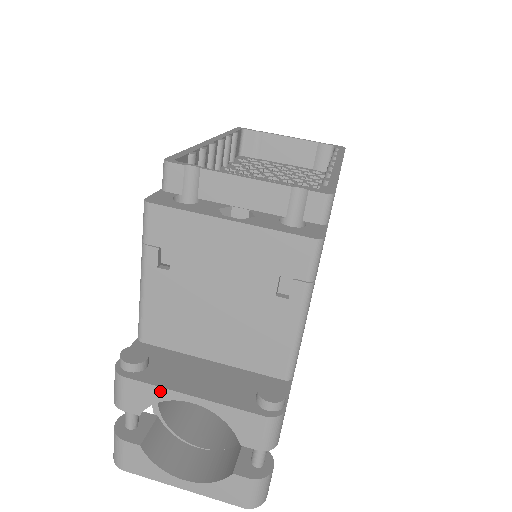
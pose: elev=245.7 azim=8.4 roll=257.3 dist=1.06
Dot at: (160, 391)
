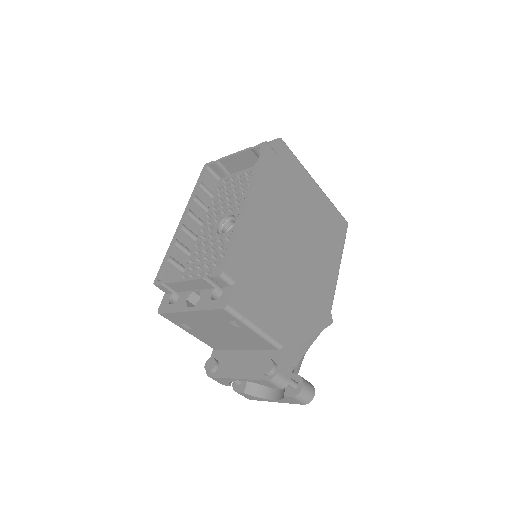
Dot at: (226, 379)
